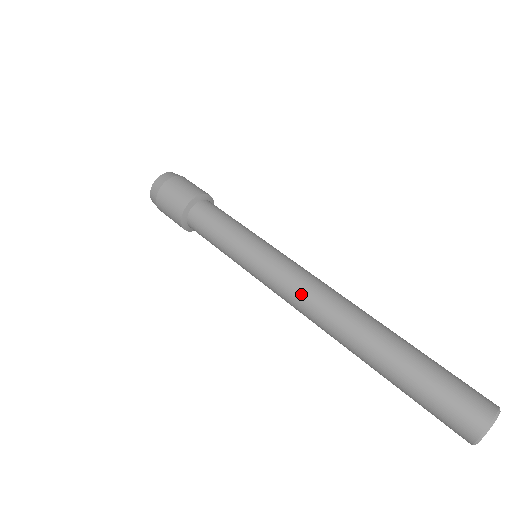
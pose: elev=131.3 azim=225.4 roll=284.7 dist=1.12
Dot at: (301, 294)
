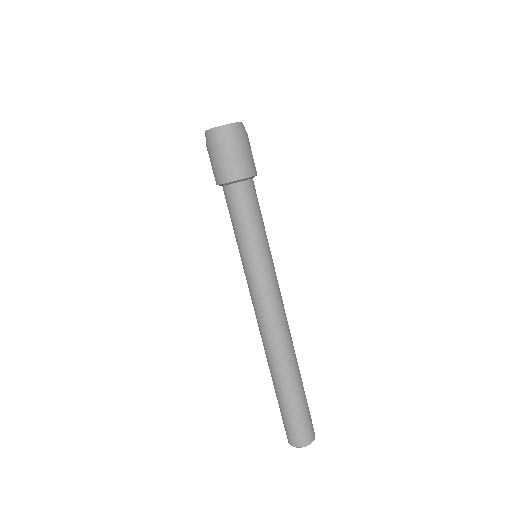
Dot at: occluded
